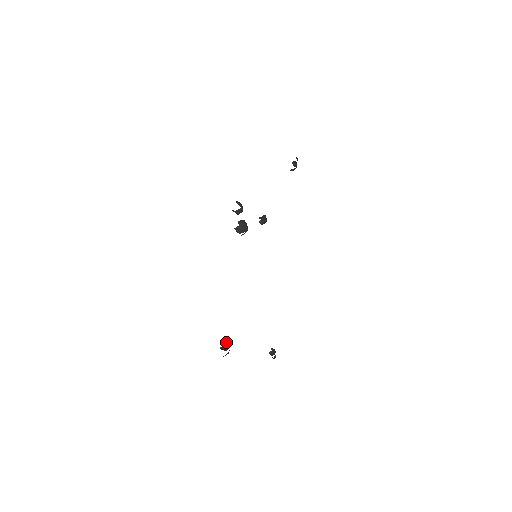
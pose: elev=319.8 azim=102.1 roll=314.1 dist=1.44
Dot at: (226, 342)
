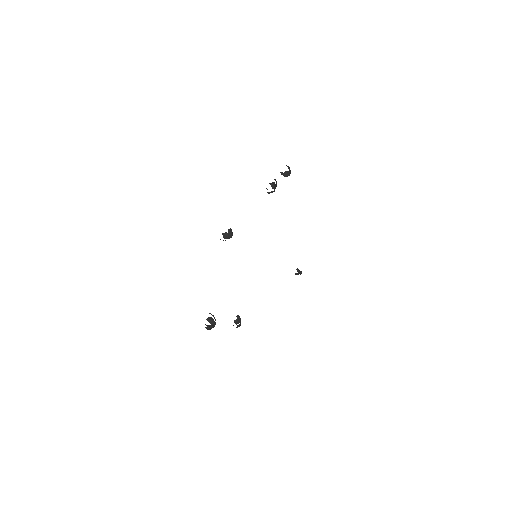
Dot at: occluded
